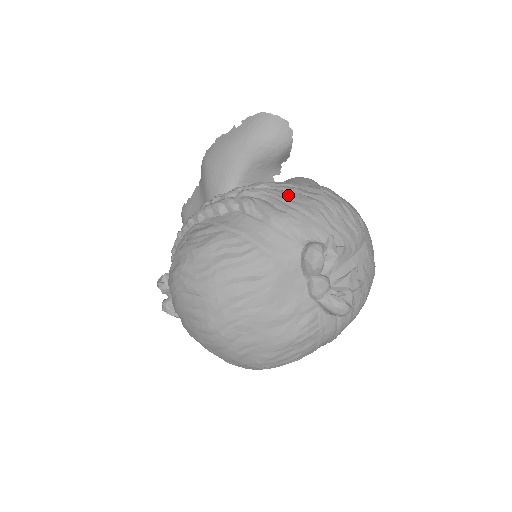
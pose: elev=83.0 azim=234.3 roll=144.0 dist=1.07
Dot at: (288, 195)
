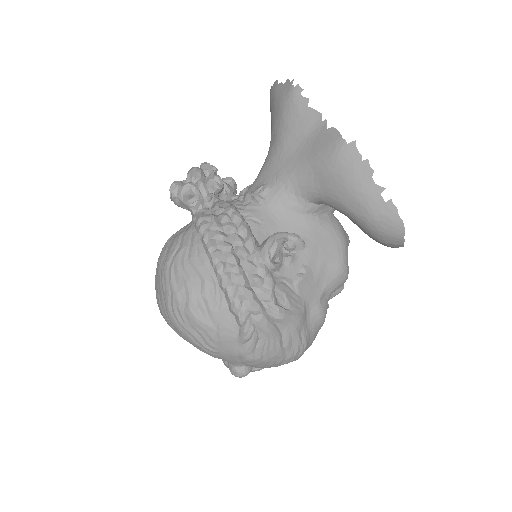
Dot at: (274, 347)
